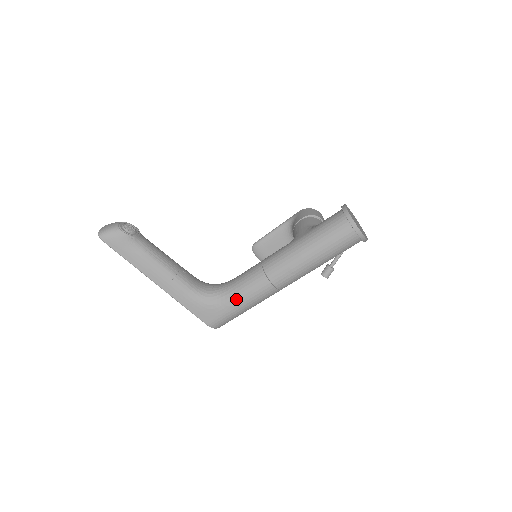
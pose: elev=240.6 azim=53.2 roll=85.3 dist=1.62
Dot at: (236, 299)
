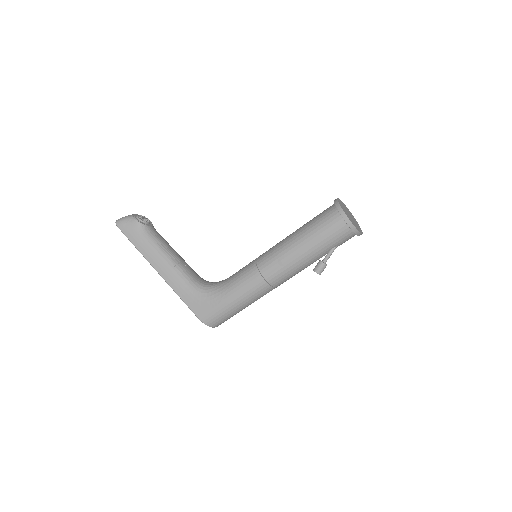
Dot at: (228, 292)
